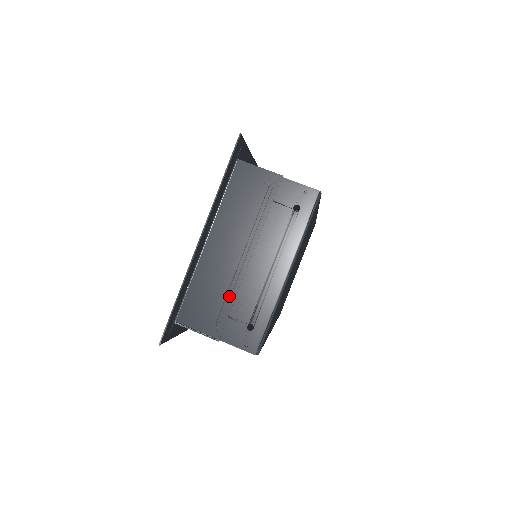
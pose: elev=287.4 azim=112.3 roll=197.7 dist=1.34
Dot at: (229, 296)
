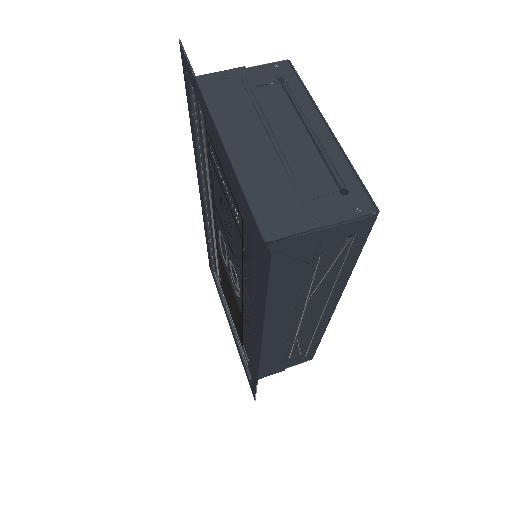
Dot at: (294, 179)
